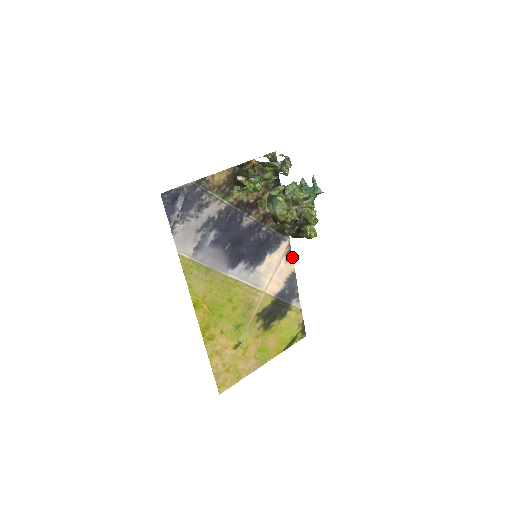
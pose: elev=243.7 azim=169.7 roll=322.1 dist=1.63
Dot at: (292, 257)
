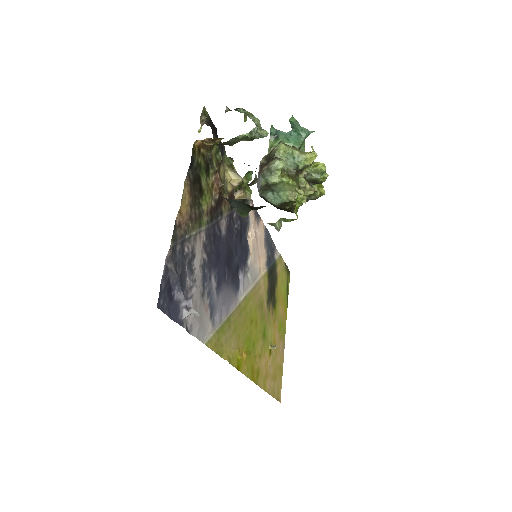
Dot at: (258, 215)
